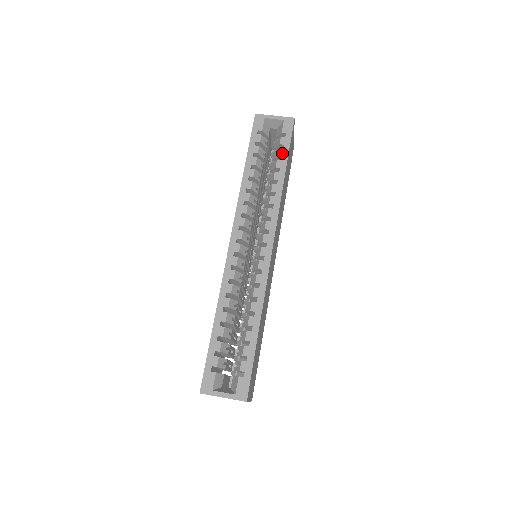
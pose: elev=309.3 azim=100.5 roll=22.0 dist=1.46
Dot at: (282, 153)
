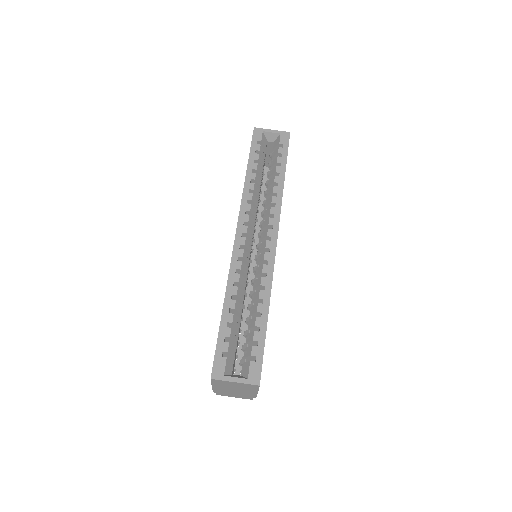
Dot at: (281, 160)
